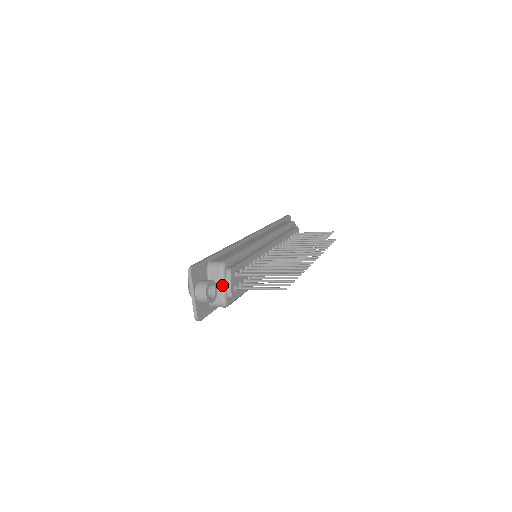
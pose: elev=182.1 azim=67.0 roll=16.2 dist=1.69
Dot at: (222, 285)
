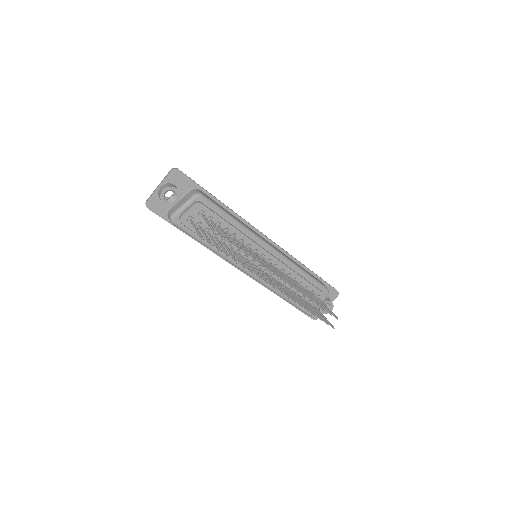
Dot at: (183, 204)
